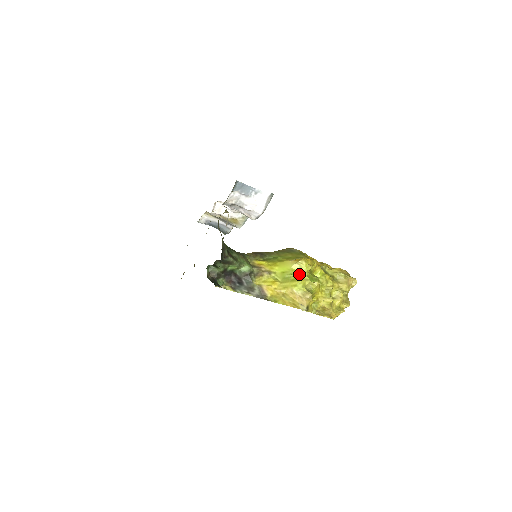
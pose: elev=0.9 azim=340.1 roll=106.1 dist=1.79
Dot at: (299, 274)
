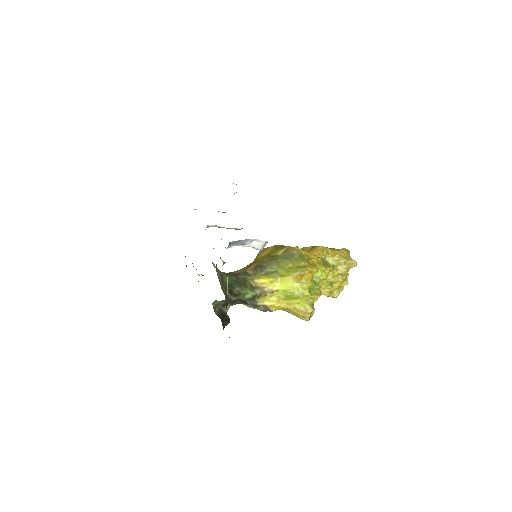
Dot at: (300, 291)
